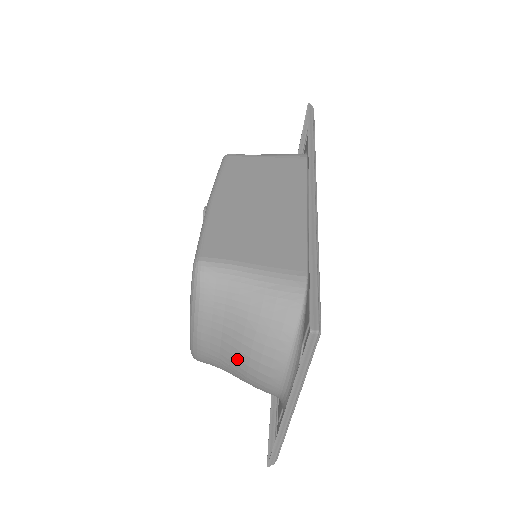
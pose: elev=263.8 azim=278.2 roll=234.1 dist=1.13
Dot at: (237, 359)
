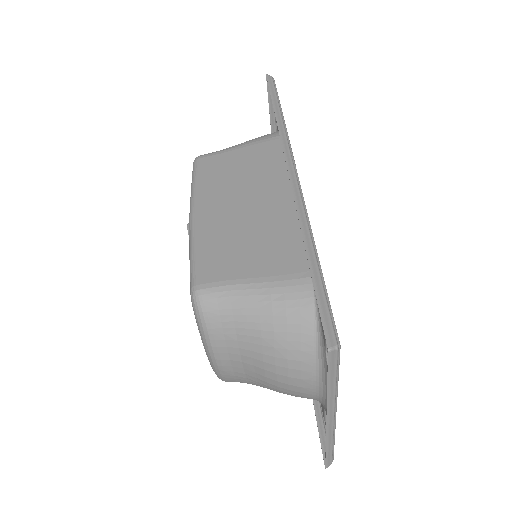
Dot at: (264, 377)
